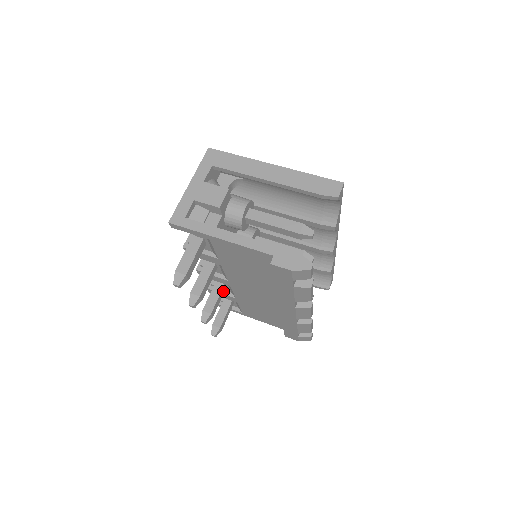
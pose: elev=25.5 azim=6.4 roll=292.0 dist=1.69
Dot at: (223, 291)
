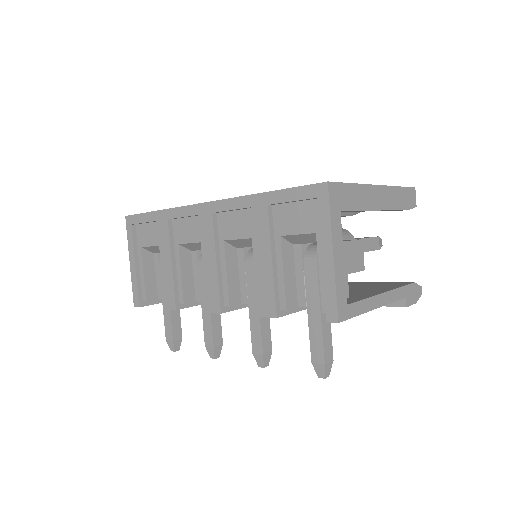
Dot at: occluded
